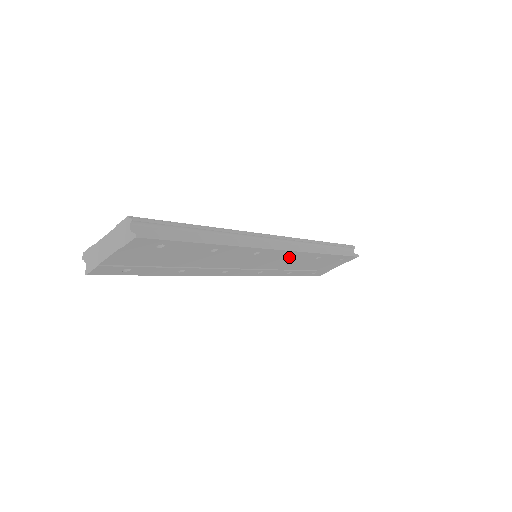
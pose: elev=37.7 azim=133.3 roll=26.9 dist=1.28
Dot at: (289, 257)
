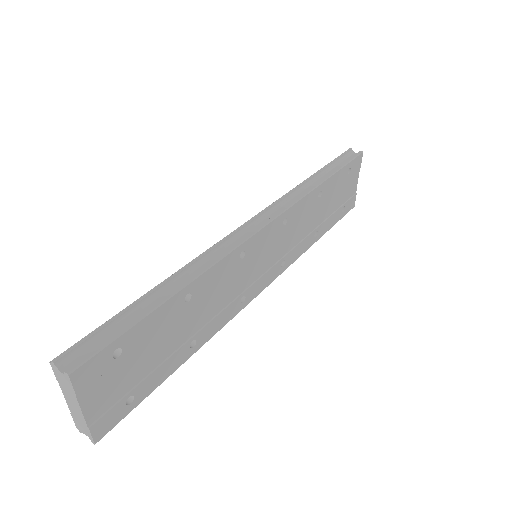
Dot at: (286, 224)
